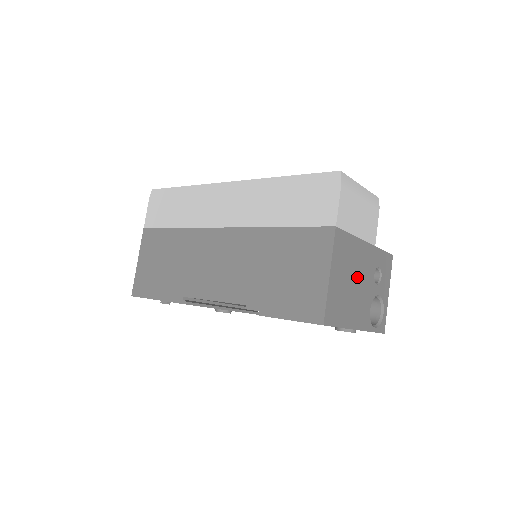
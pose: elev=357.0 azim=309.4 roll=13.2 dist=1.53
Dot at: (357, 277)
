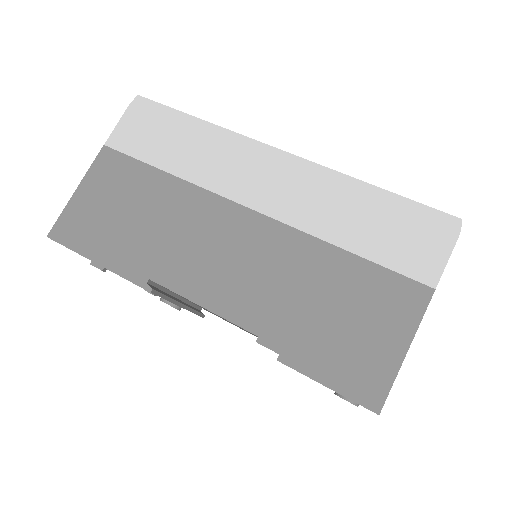
Dot at: occluded
